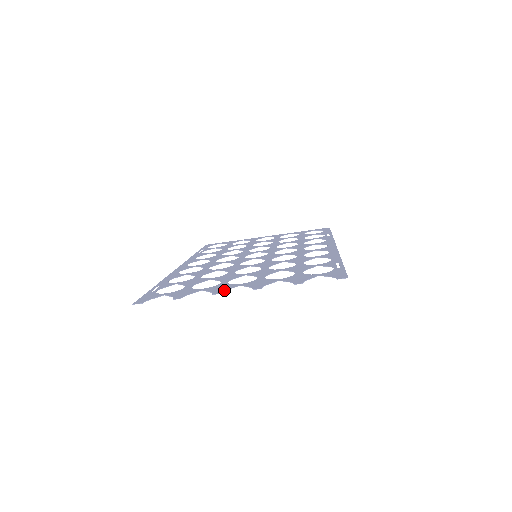
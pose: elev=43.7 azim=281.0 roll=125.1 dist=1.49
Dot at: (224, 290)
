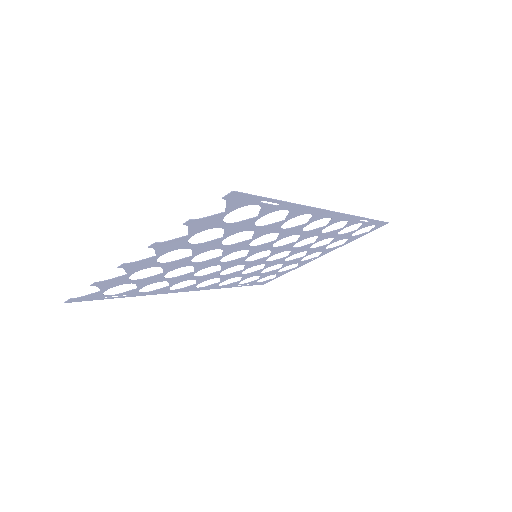
Dot at: (134, 262)
